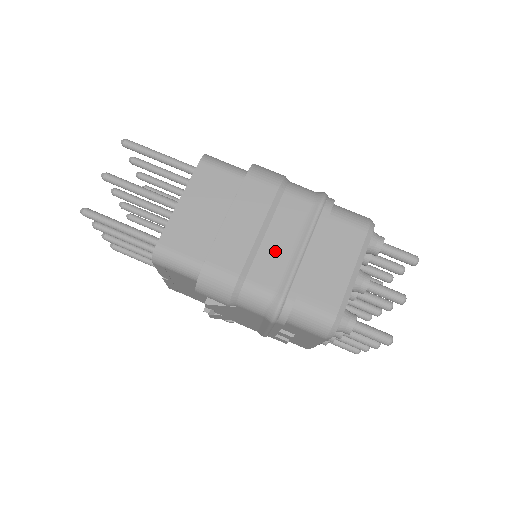
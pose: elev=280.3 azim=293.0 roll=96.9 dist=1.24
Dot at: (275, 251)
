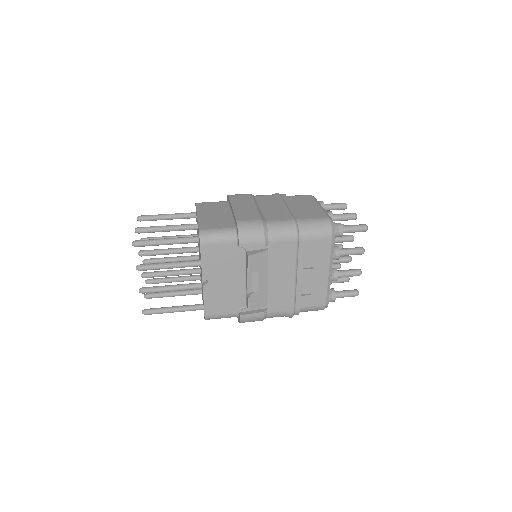
Dot at: (271, 210)
